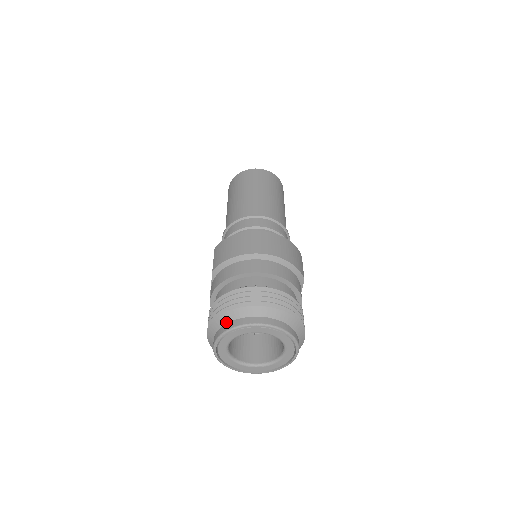
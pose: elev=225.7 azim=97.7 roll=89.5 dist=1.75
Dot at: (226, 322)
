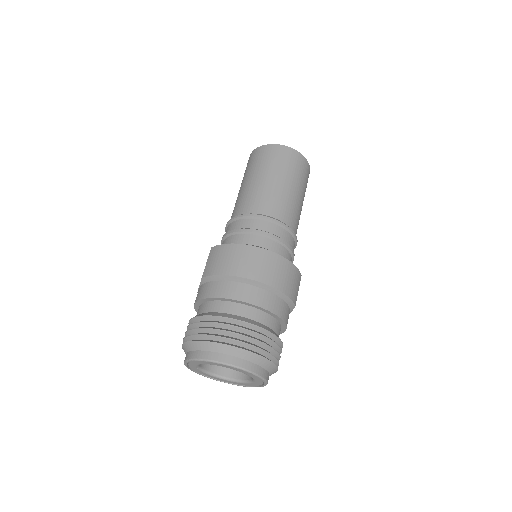
Dot at: (199, 349)
